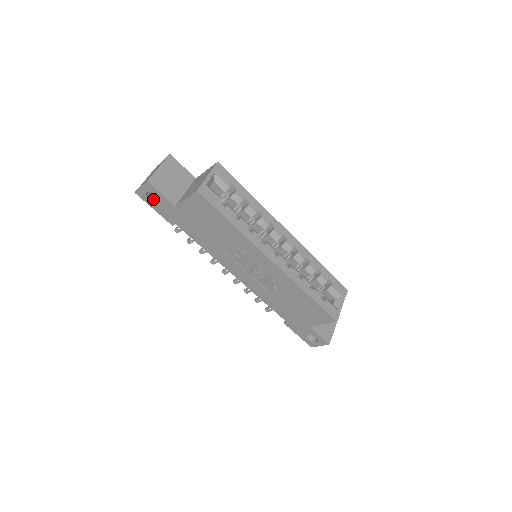
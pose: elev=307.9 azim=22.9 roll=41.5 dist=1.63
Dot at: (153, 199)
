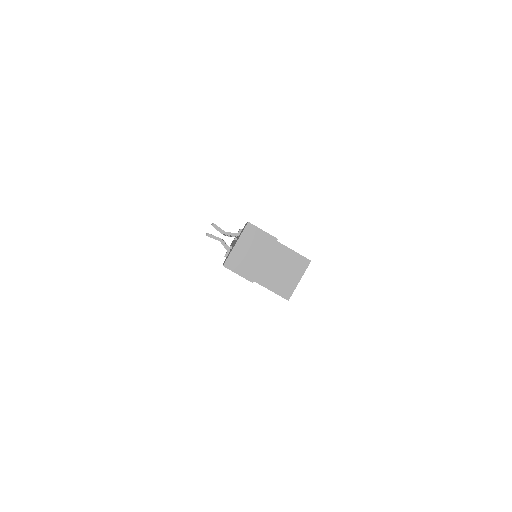
Dot at: occluded
